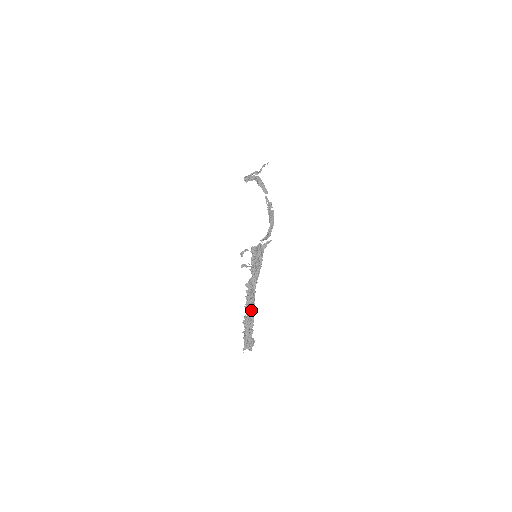
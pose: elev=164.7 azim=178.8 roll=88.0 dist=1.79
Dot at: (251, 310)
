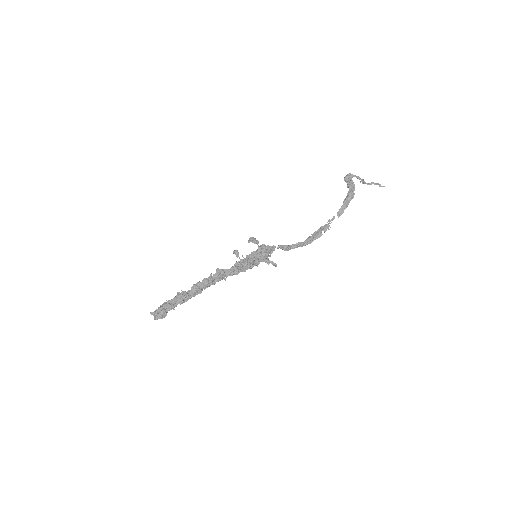
Dot at: (194, 293)
